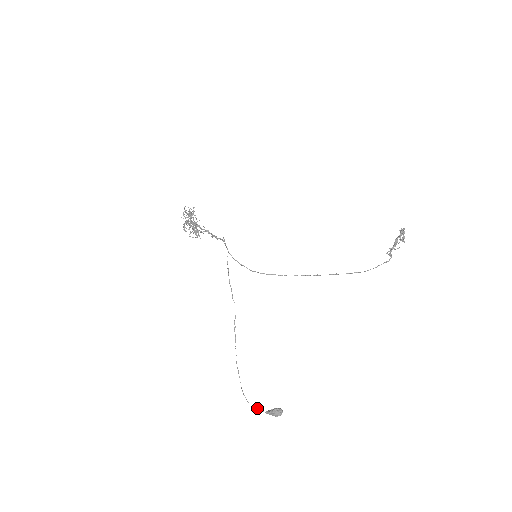
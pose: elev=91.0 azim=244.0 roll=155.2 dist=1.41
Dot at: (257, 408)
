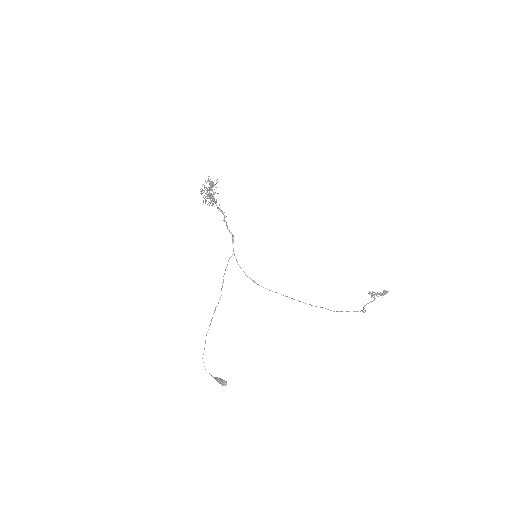
Dot at: (209, 373)
